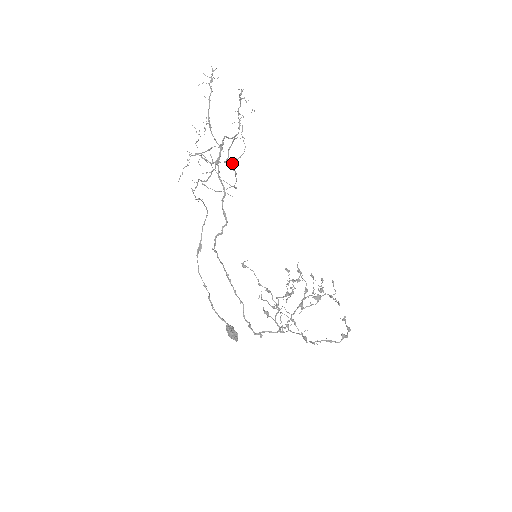
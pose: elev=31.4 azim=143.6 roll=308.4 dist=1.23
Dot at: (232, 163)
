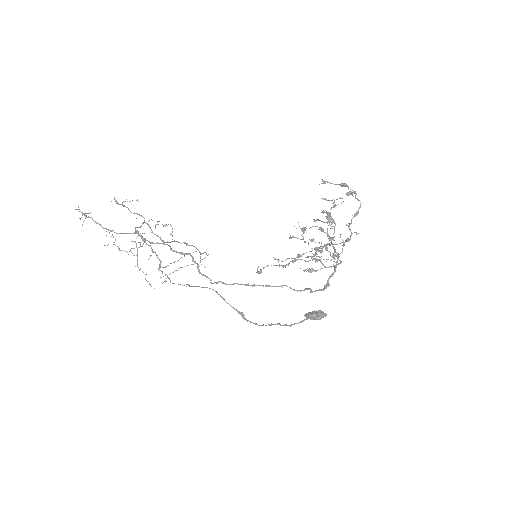
Dot at: occluded
